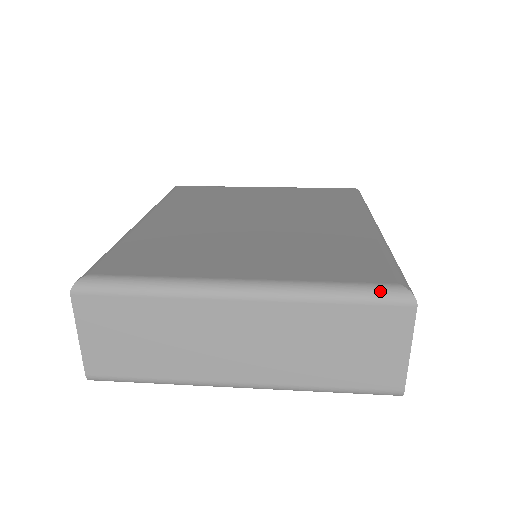
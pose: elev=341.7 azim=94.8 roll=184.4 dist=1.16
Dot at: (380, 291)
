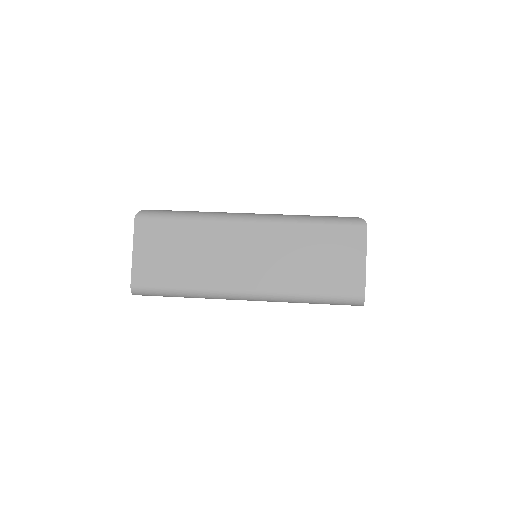
Dot at: (343, 218)
